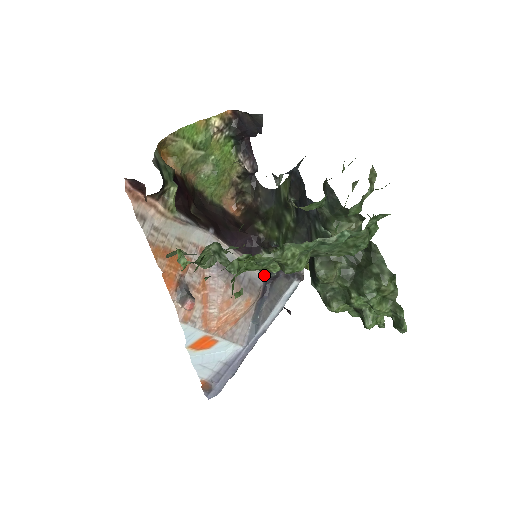
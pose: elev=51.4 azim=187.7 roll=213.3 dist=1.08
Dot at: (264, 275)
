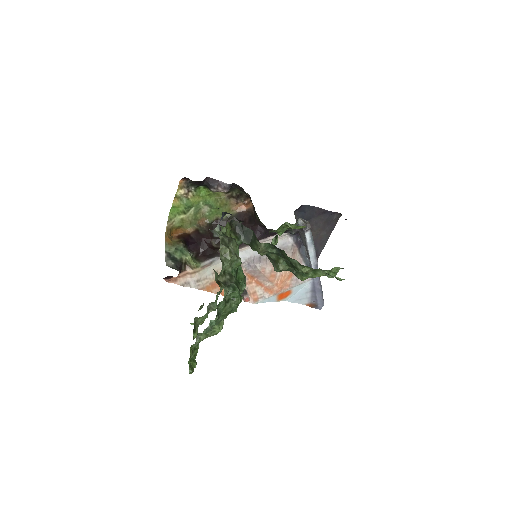
Dot at: (290, 235)
